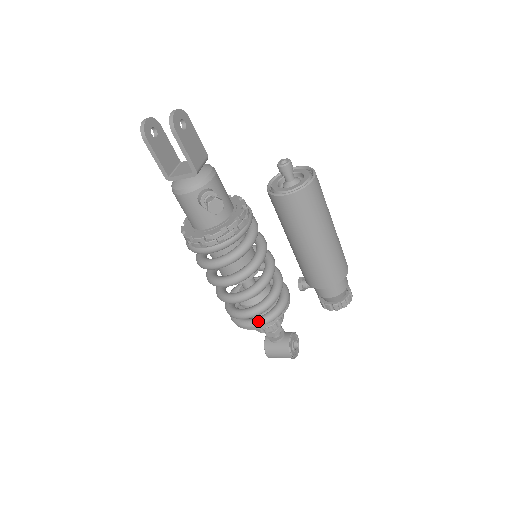
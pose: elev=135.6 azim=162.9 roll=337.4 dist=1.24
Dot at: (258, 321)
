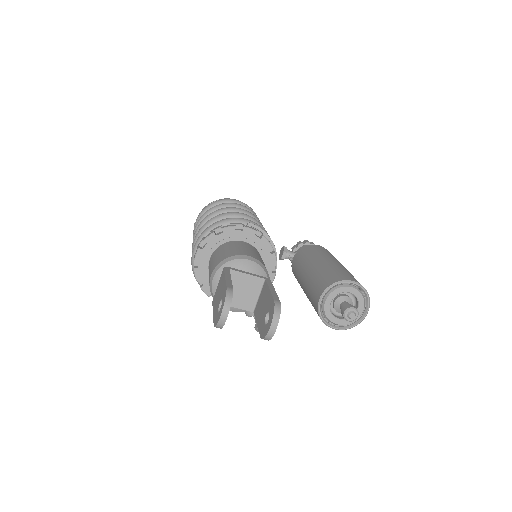
Dot at: occluded
